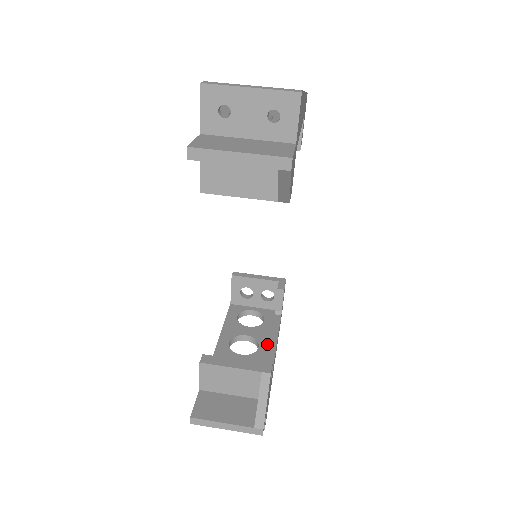
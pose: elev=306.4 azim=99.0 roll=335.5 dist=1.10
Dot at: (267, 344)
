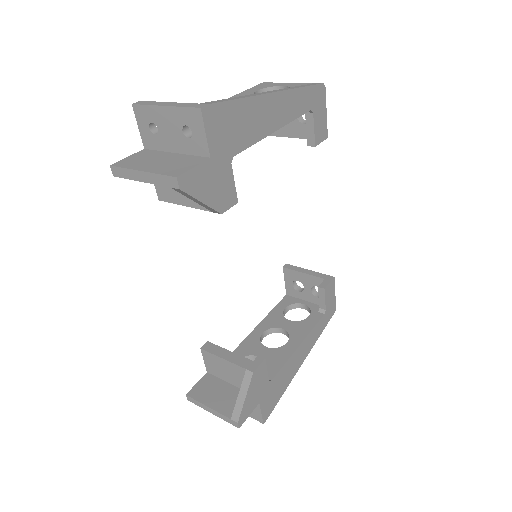
Dot at: occluded
